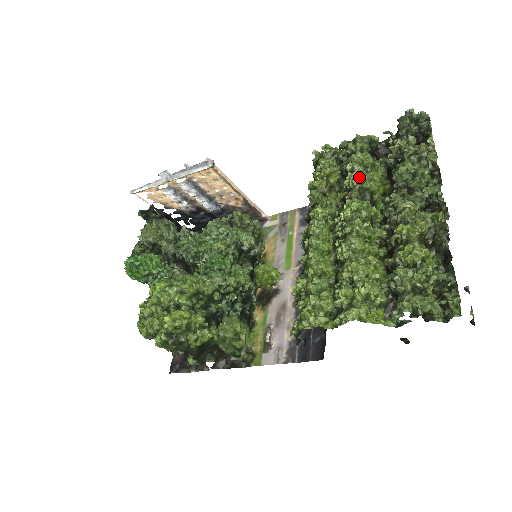
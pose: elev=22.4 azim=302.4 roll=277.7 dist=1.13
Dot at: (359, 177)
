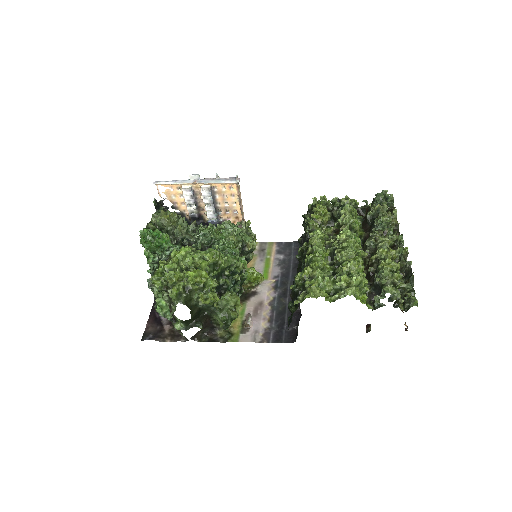
Dot at: (351, 218)
